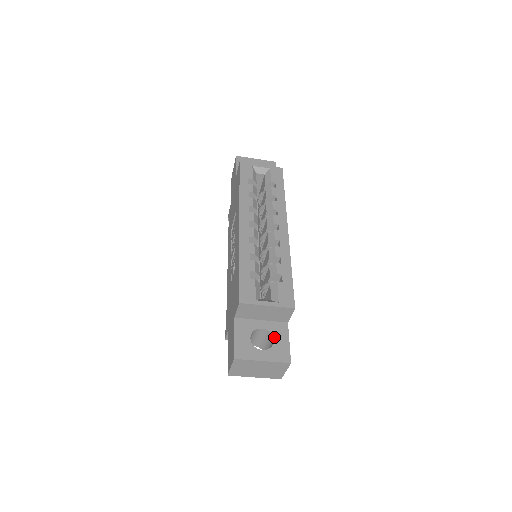
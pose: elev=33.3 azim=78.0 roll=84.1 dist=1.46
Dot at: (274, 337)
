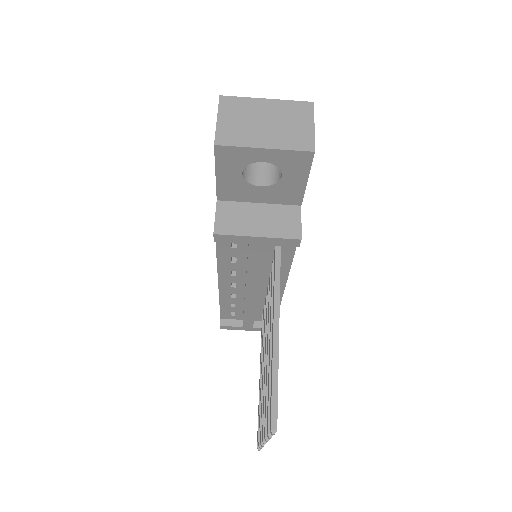
Dot at: occluded
